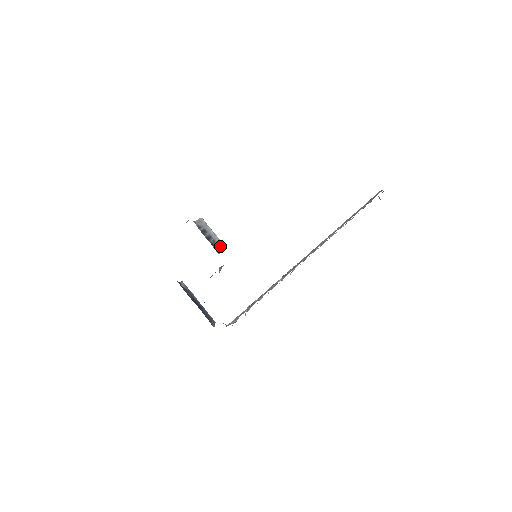
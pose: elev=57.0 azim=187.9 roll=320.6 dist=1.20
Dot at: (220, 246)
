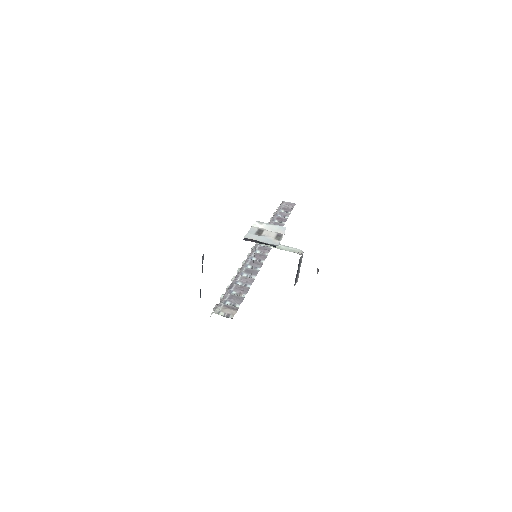
Dot at: (297, 280)
